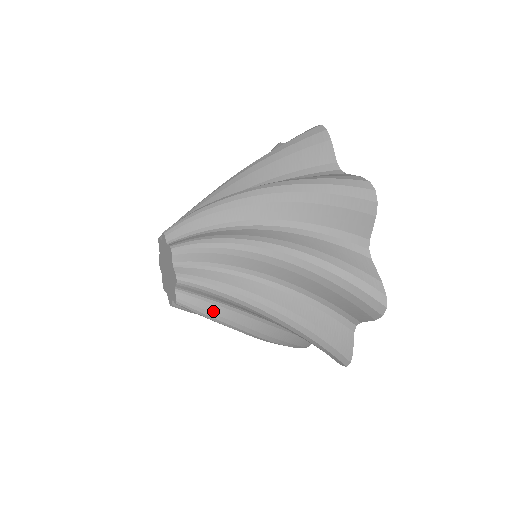
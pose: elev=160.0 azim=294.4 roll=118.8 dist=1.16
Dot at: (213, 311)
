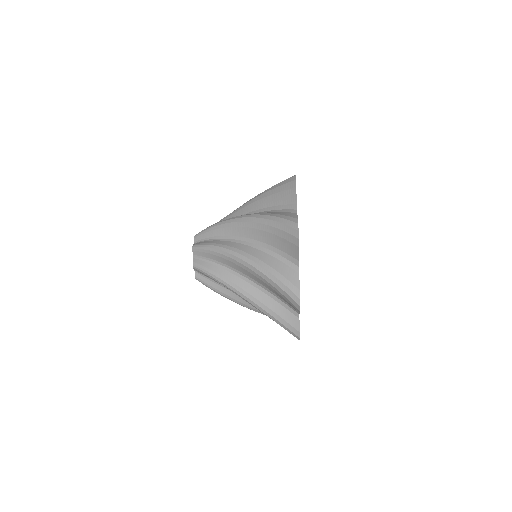
Dot at: (215, 287)
